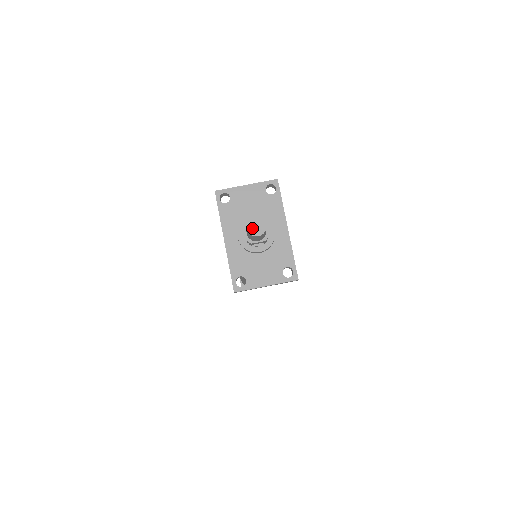
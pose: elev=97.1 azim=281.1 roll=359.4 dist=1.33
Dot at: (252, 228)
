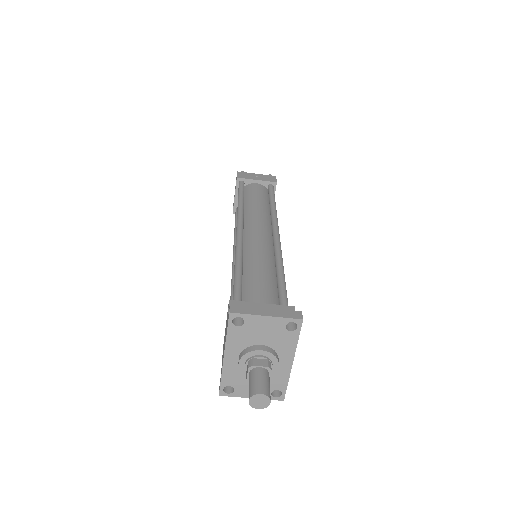
Dot at: (255, 402)
